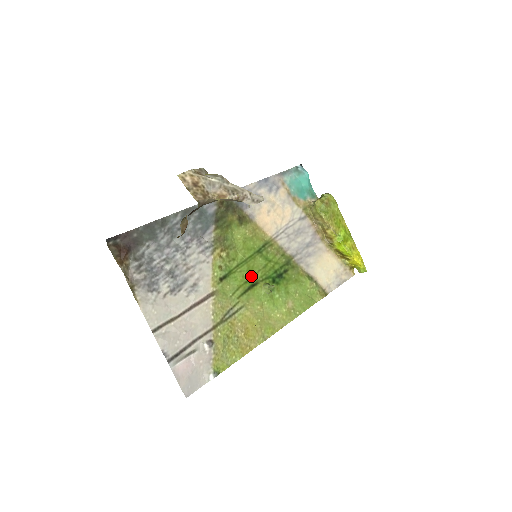
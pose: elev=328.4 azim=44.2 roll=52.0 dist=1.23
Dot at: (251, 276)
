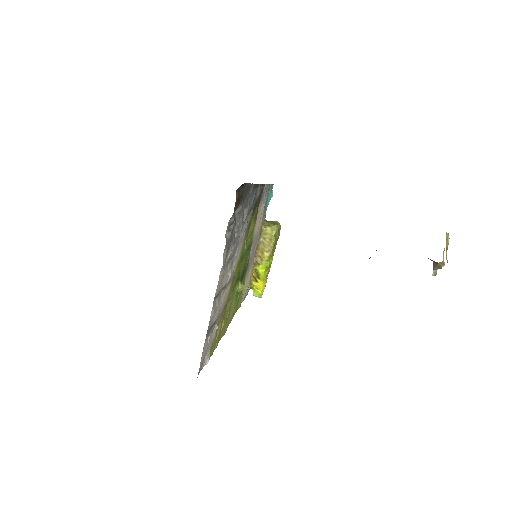
Dot at: (240, 270)
